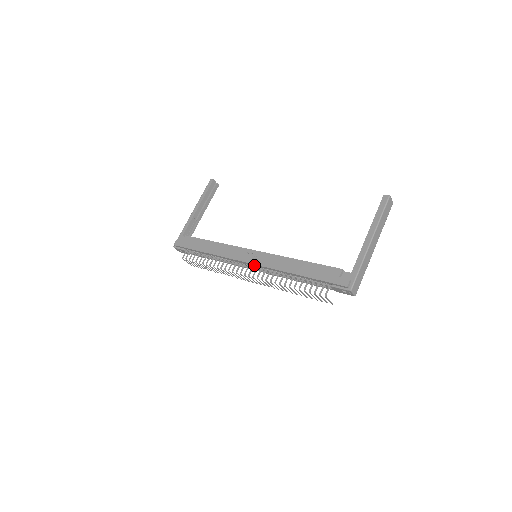
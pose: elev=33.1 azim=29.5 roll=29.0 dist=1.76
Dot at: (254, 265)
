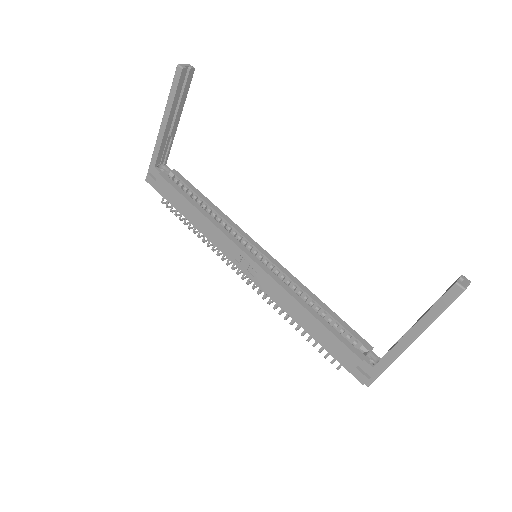
Dot at: (252, 278)
